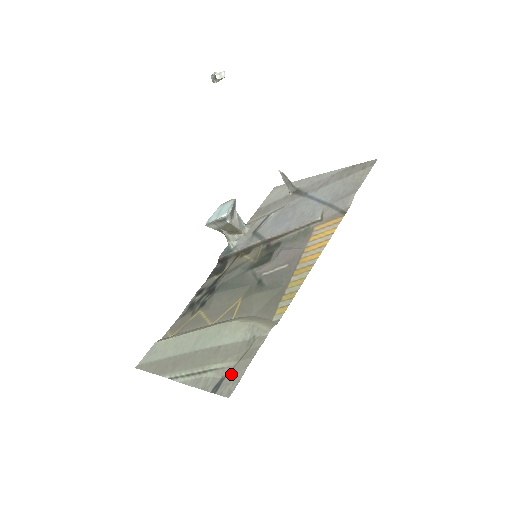
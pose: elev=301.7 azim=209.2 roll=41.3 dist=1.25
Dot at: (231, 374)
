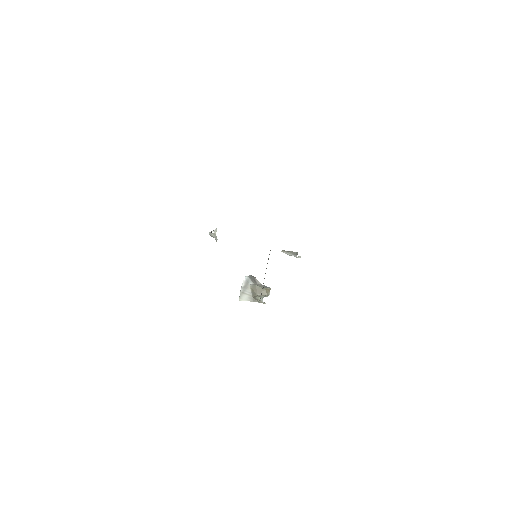
Dot at: occluded
